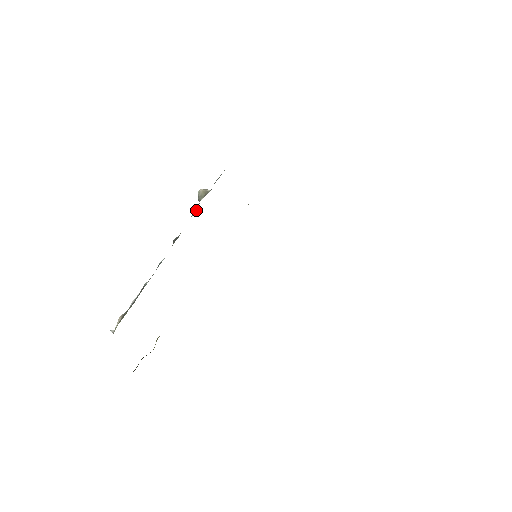
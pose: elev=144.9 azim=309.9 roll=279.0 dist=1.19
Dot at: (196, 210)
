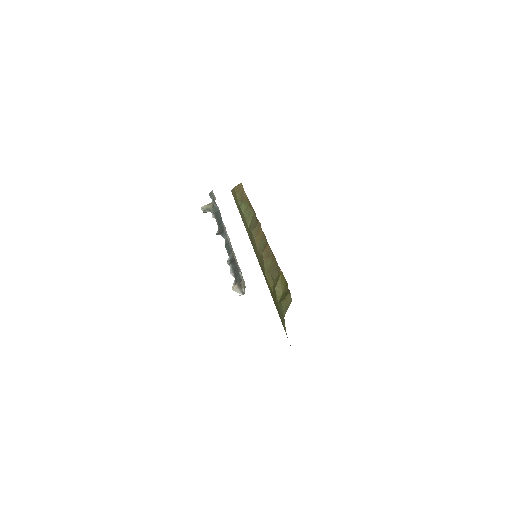
Dot at: (216, 211)
